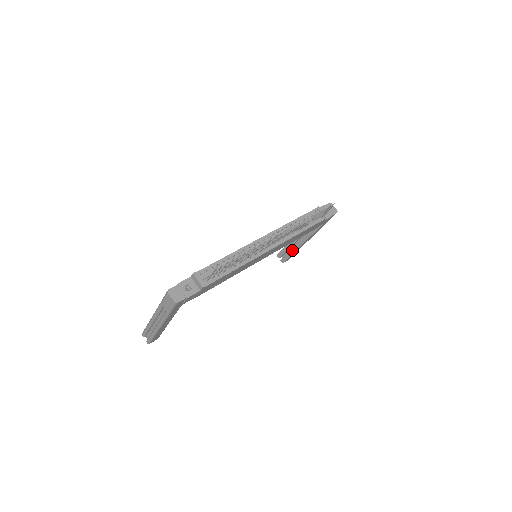
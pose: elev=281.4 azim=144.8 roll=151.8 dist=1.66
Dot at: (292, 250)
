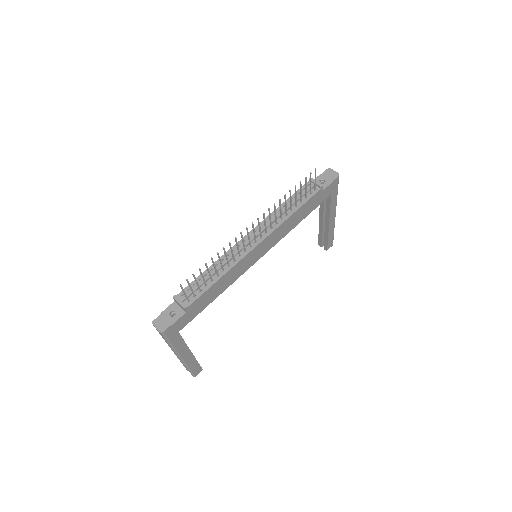
Dot at: (325, 234)
